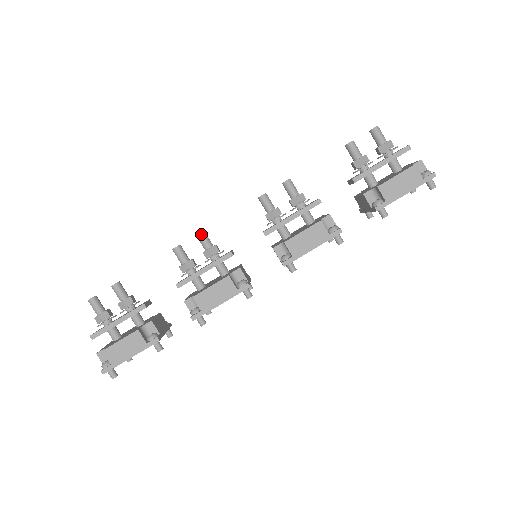
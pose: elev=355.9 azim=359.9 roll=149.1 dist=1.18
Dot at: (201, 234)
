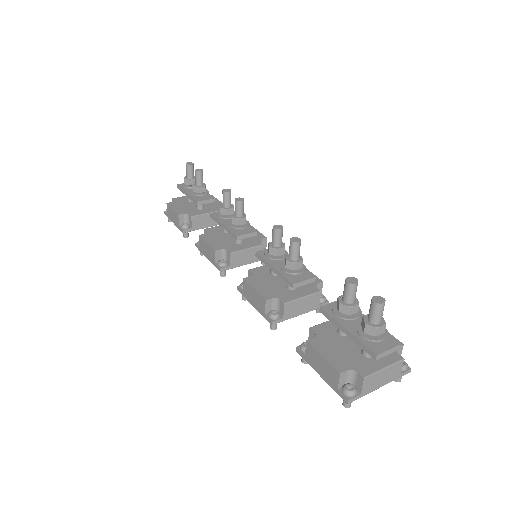
Dot at: (236, 202)
